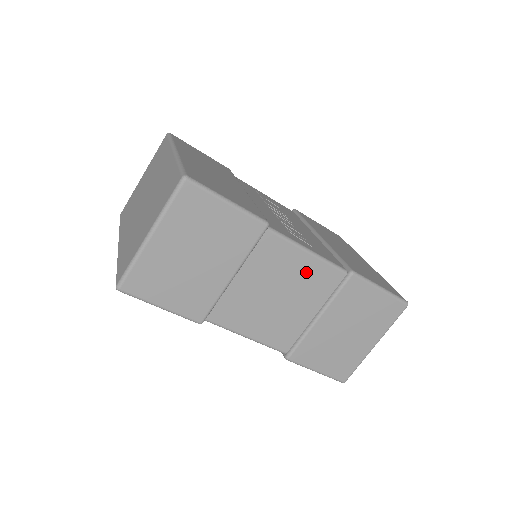
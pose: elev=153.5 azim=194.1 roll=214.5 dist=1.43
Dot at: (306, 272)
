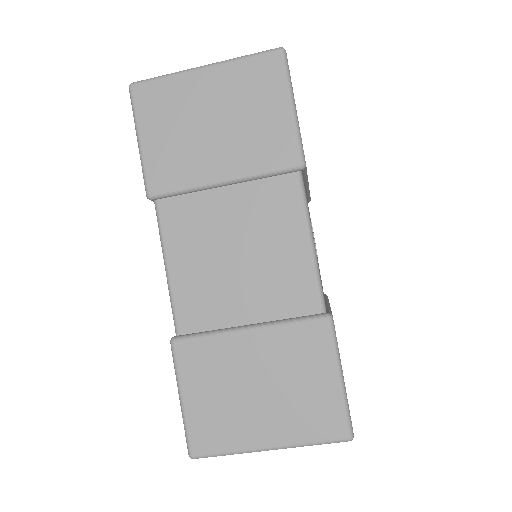
Dot at: (288, 261)
